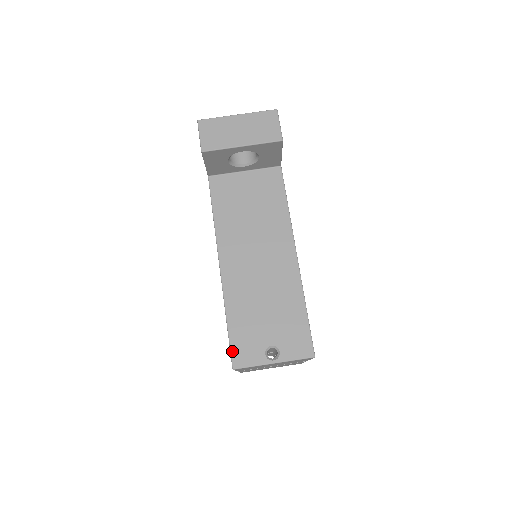
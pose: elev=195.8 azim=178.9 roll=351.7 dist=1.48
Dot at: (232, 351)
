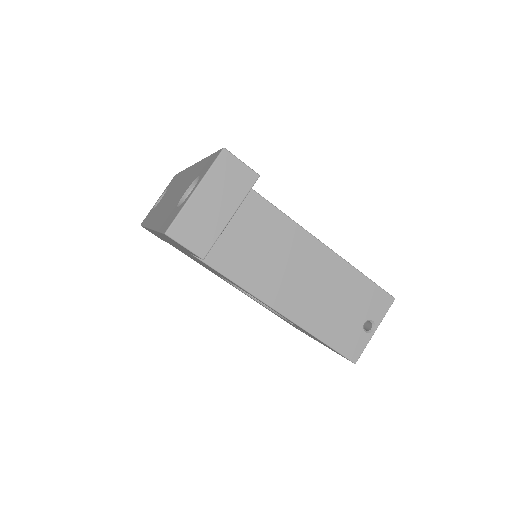
Dot at: (344, 355)
